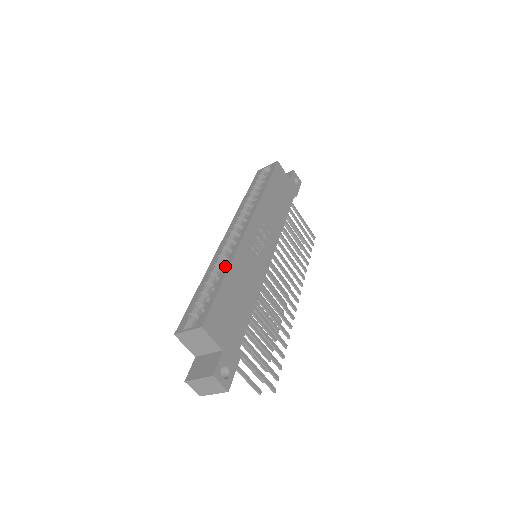
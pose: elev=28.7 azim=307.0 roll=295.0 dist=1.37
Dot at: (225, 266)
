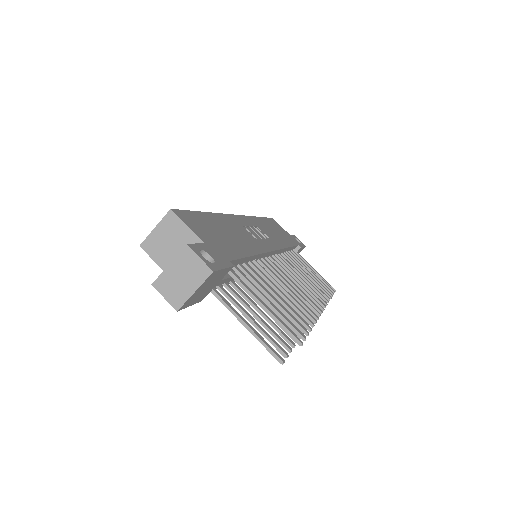
Dot at: occluded
